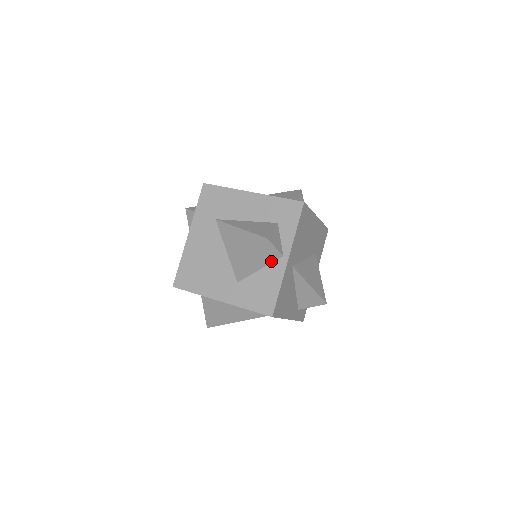
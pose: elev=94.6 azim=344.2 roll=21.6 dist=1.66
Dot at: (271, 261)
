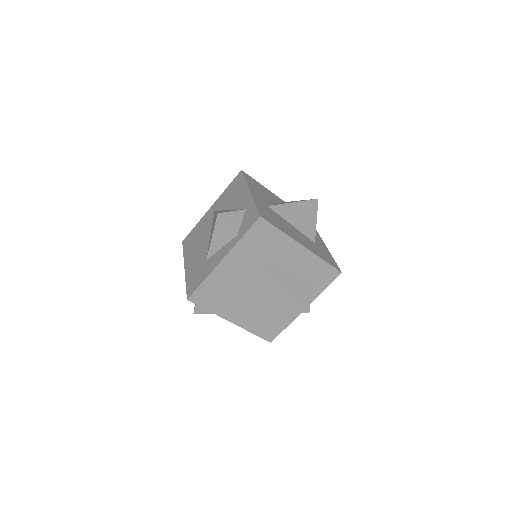
Dot at: occluded
